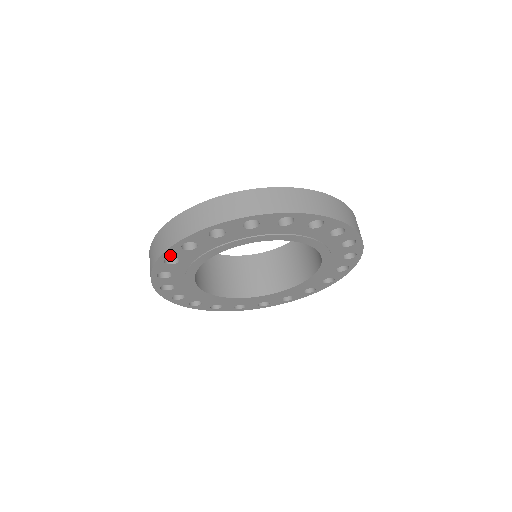
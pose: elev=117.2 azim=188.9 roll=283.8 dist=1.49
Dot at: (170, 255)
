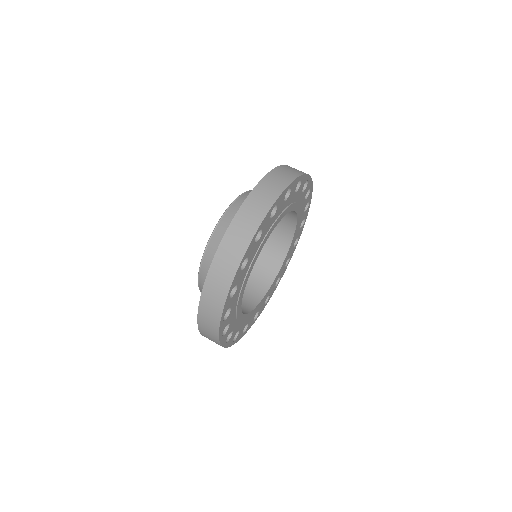
Dot at: (278, 201)
